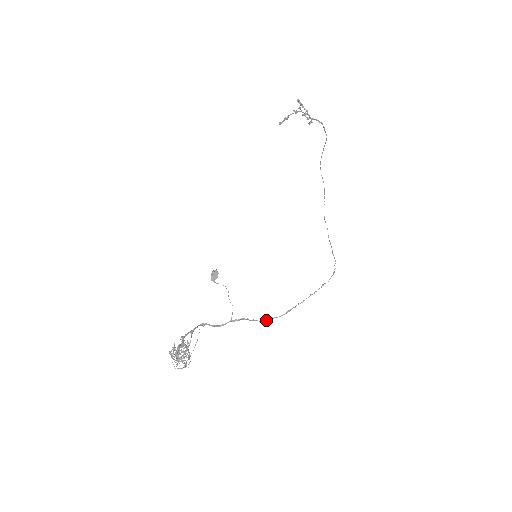
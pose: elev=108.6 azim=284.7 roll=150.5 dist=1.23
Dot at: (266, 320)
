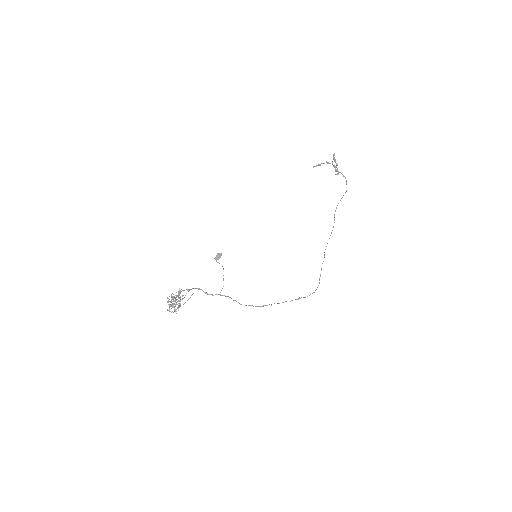
Dot at: (245, 305)
